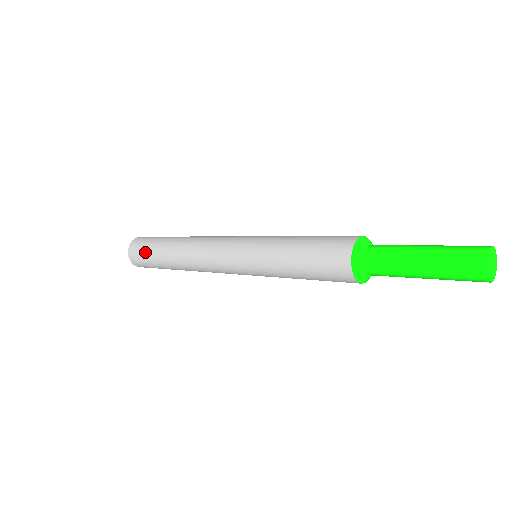
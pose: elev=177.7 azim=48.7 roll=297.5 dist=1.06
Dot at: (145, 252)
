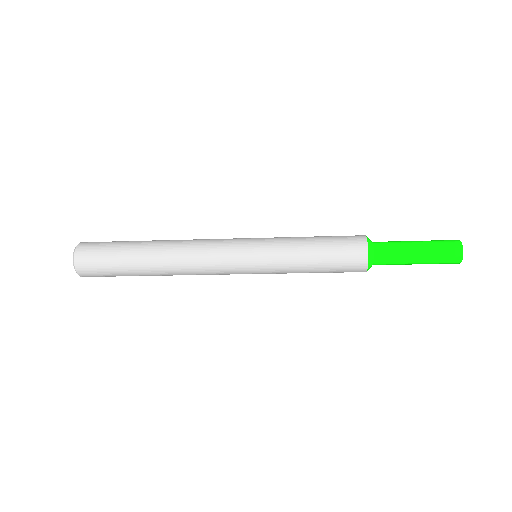
Dot at: (107, 254)
